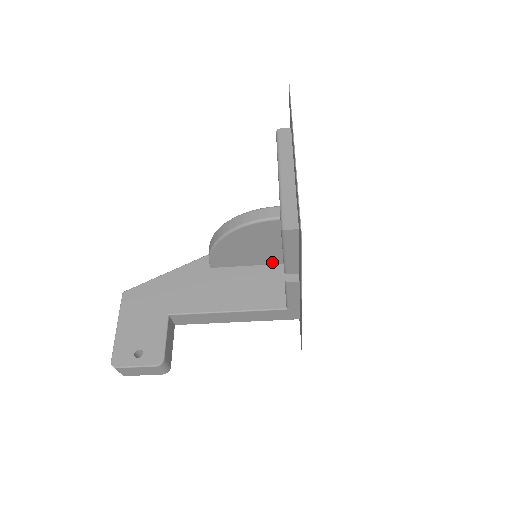
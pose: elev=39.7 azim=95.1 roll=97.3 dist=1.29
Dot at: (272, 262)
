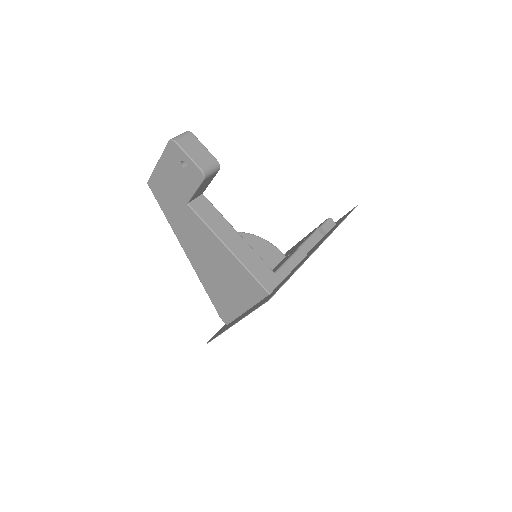
Dot at: occluded
